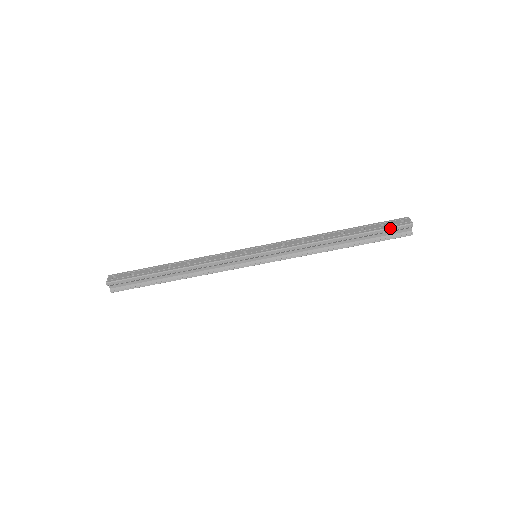
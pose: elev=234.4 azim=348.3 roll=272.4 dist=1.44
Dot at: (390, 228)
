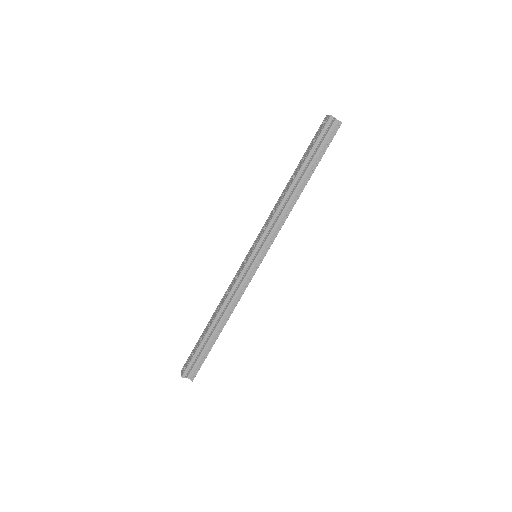
Dot at: (319, 136)
